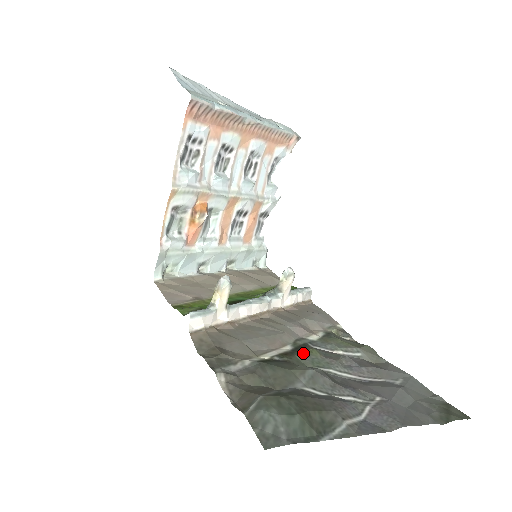
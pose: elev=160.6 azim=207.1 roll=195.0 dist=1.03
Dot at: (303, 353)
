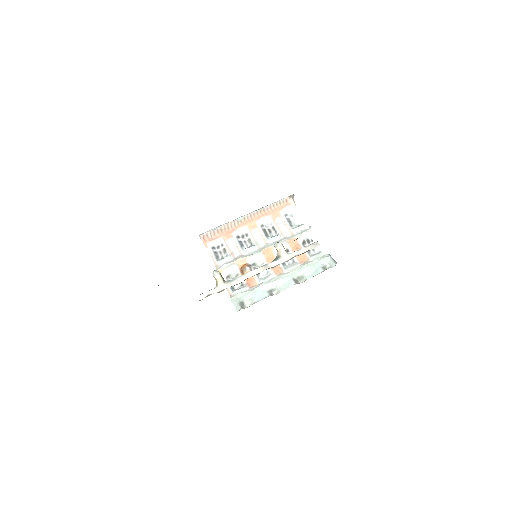
Dot at: occluded
